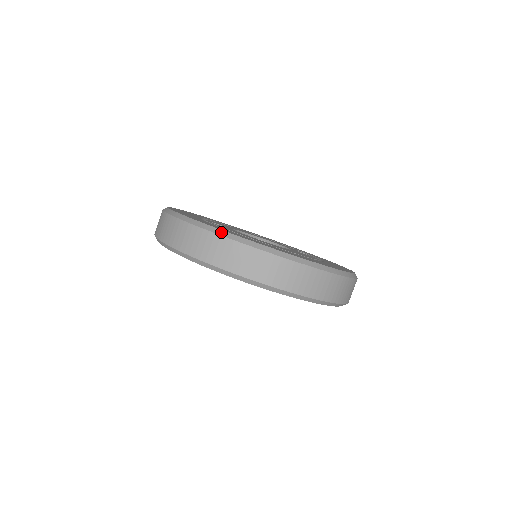
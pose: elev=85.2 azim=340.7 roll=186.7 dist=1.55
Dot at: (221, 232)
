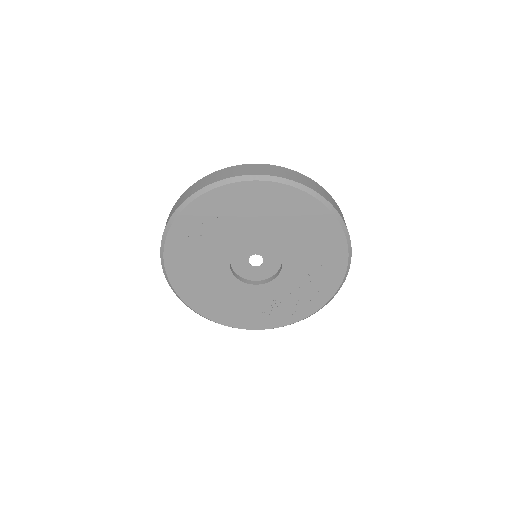
Dot at: occluded
